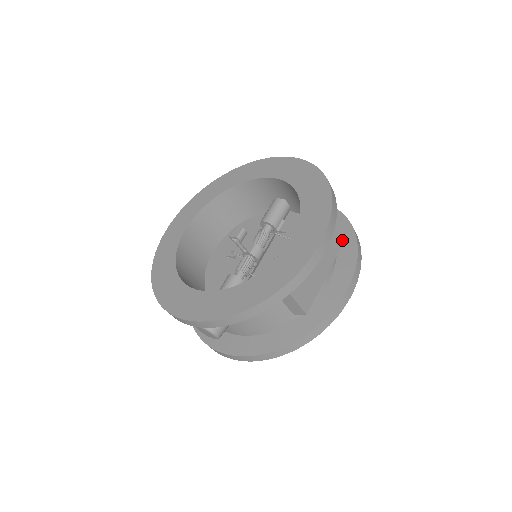
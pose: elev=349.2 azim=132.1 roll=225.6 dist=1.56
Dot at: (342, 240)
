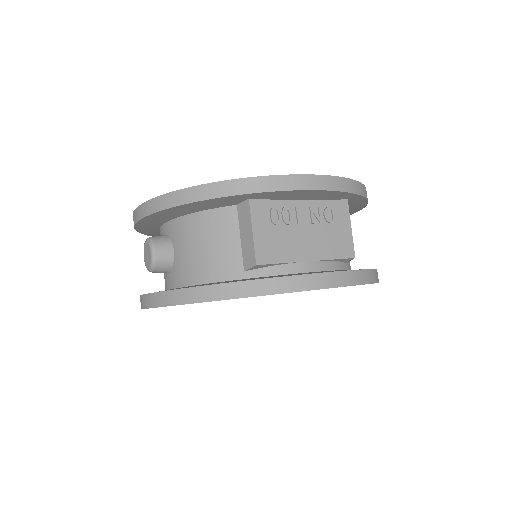
Dot at: (353, 254)
